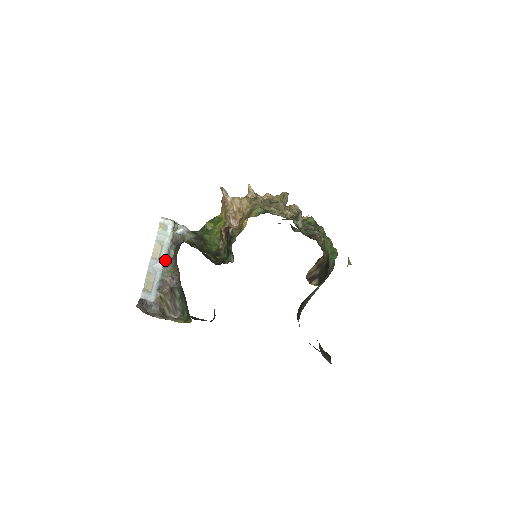
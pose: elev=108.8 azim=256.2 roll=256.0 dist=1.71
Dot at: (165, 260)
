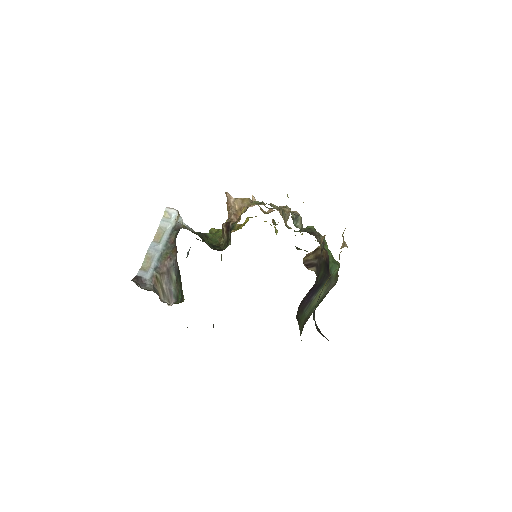
Dot at: (165, 243)
